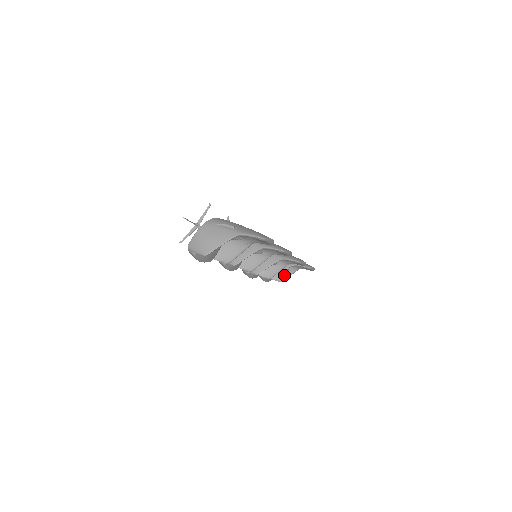
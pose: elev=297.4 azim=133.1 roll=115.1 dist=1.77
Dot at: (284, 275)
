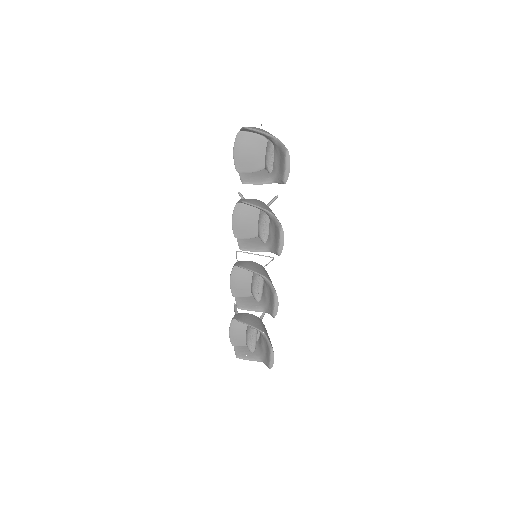
Dot at: (246, 354)
